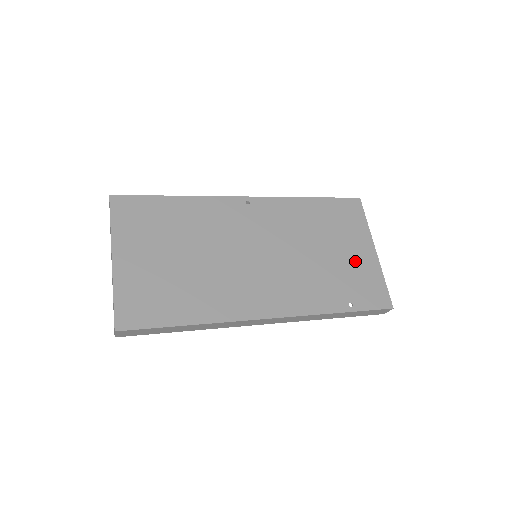
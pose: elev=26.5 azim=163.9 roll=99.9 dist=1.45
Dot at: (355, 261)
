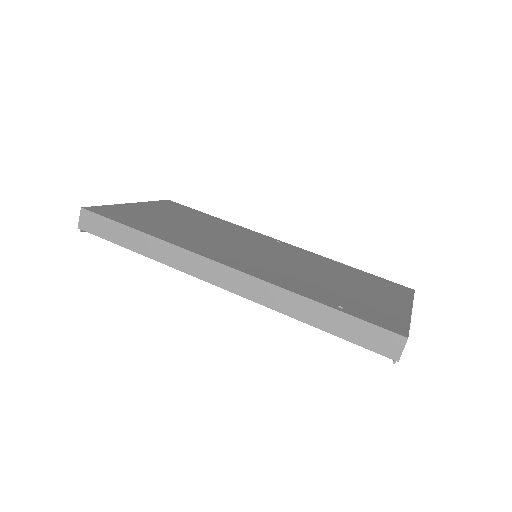
Dot at: (374, 300)
